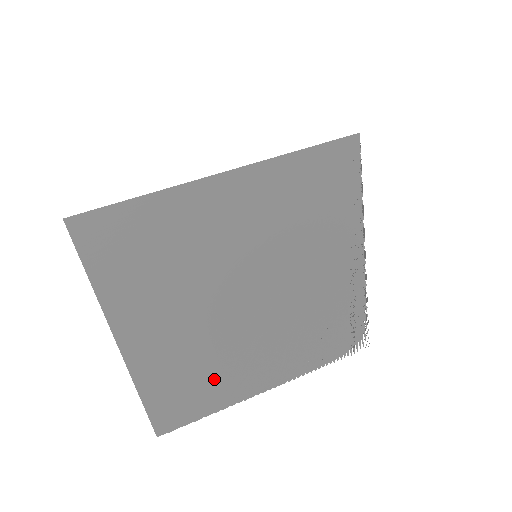
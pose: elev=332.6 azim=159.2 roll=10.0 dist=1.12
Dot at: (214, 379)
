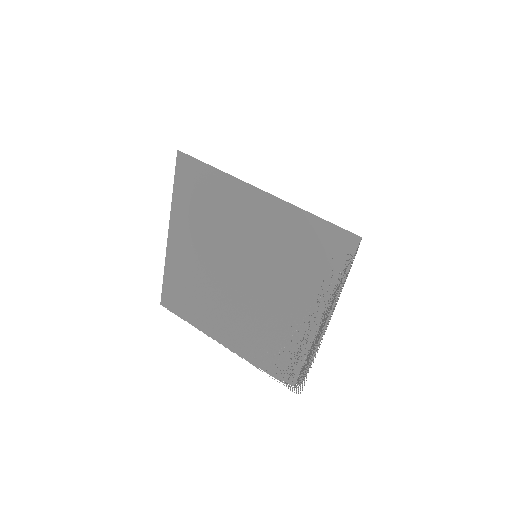
Dot at: (200, 305)
